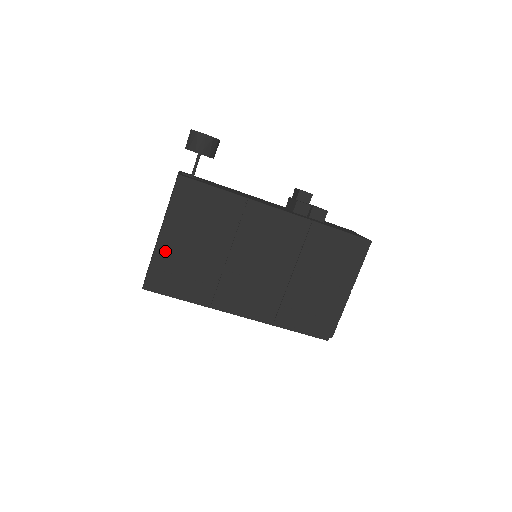
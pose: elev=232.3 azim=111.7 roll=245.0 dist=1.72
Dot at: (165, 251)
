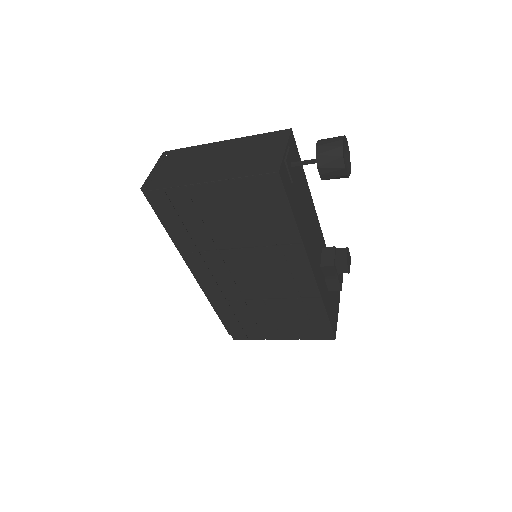
Dot at: (192, 196)
